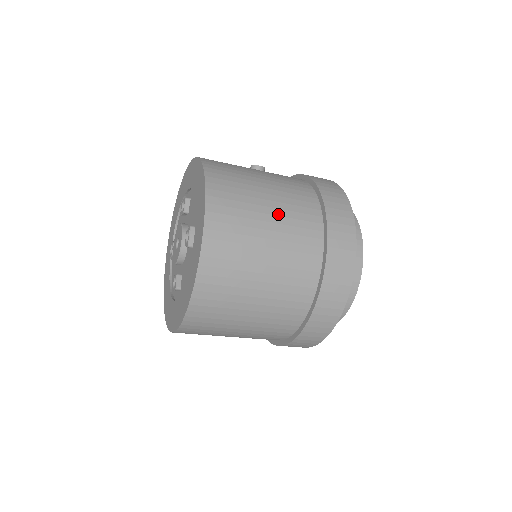
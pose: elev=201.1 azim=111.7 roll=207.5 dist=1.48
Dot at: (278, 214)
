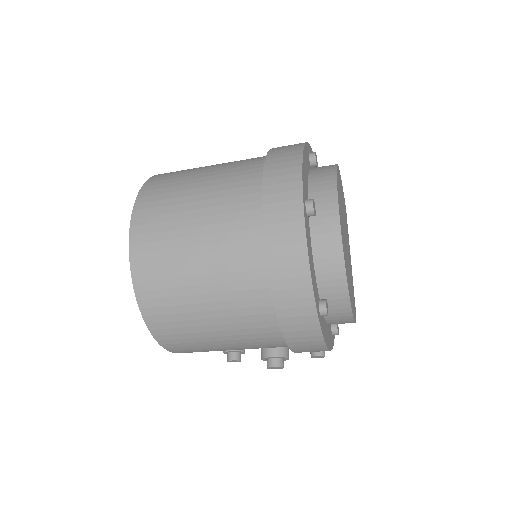
Dot at: (214, 174)
